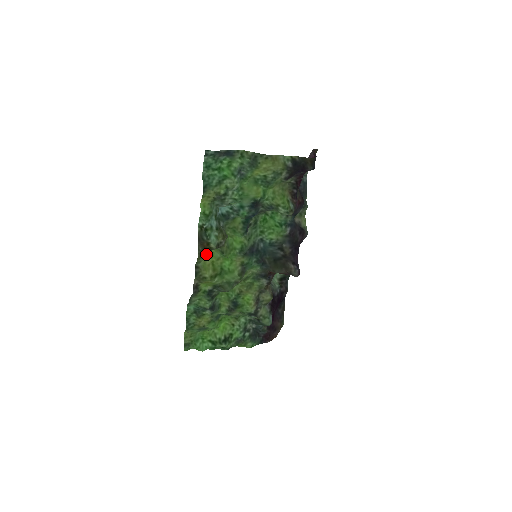
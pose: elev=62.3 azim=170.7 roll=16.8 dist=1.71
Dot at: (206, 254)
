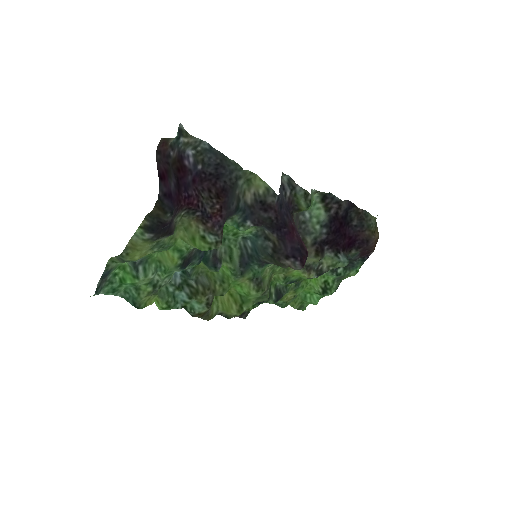
Dot at: occluded
